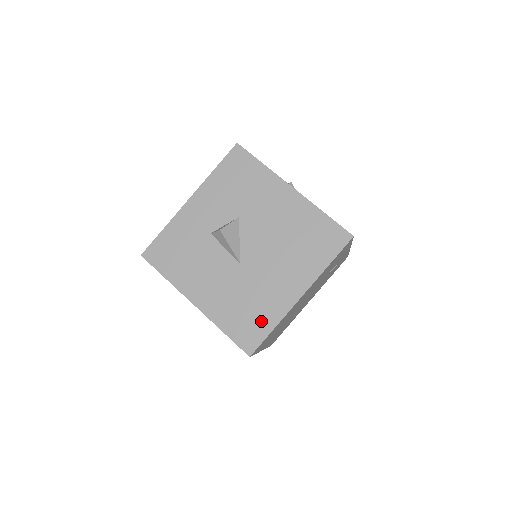
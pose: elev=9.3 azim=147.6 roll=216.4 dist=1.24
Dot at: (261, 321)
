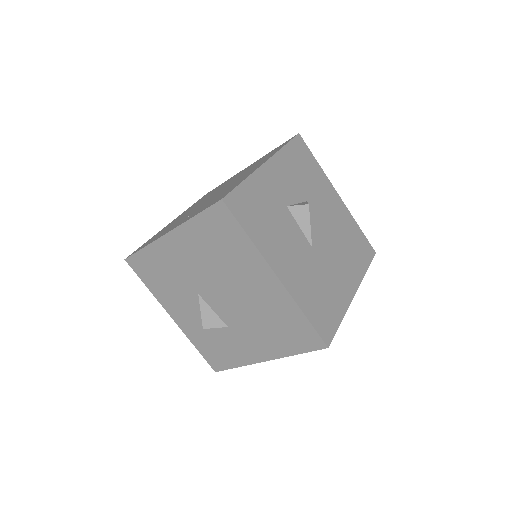
Dot at: (333, 311)
